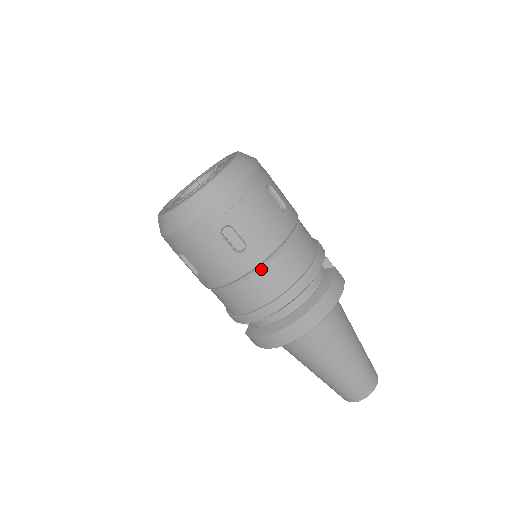
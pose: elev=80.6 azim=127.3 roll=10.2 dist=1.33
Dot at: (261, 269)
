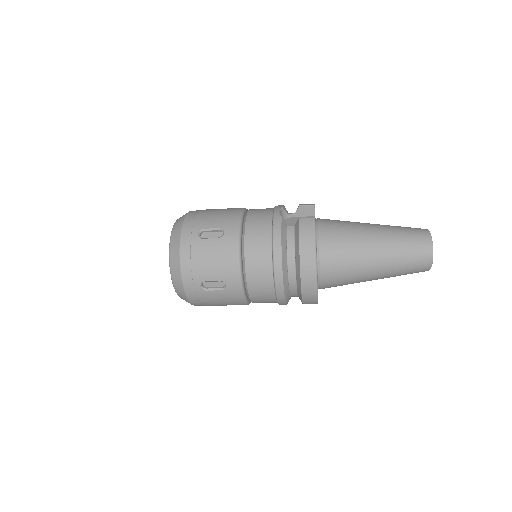
Dot at: (246, 282)
